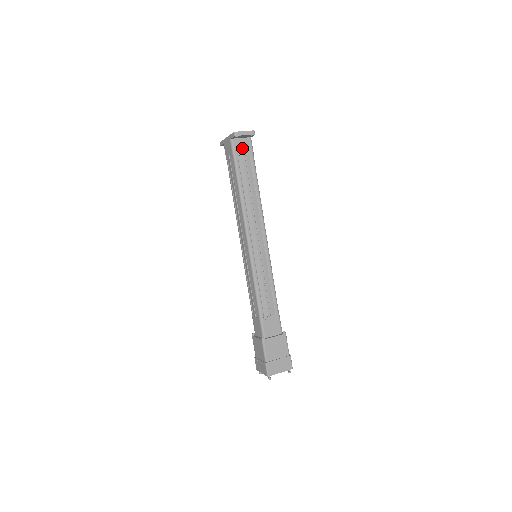
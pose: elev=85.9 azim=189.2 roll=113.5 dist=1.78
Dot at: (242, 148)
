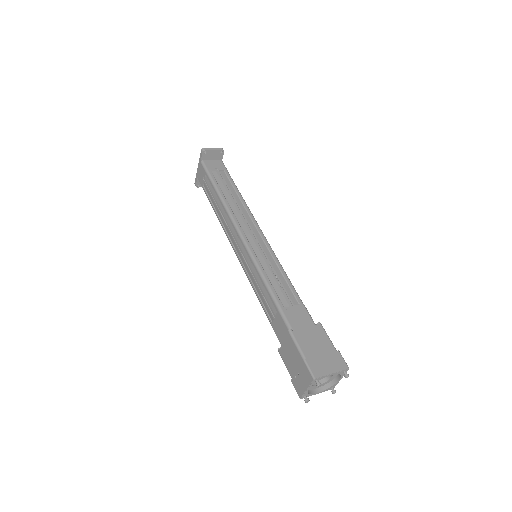
Dot at: (214, 166)
